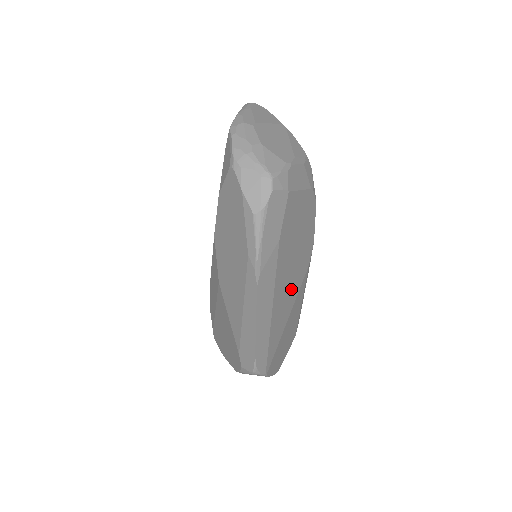
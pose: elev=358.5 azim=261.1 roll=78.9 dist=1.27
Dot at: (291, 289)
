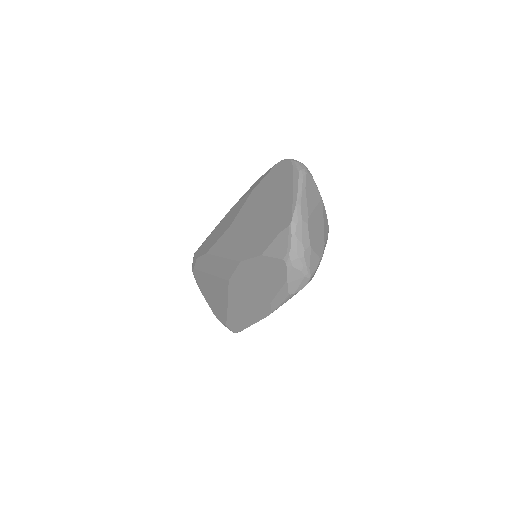
Dot at: occluded
